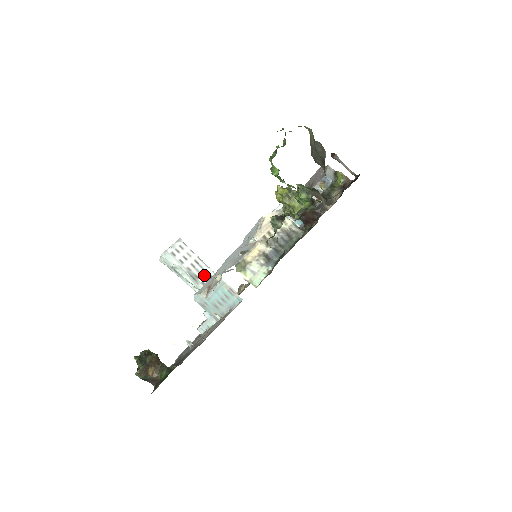
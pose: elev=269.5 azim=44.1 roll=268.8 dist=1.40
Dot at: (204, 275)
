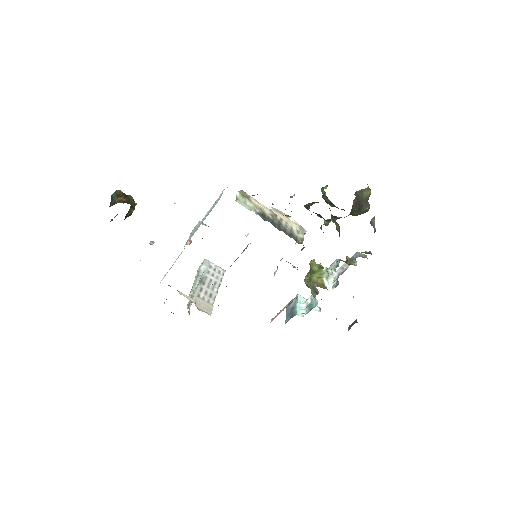
Dot at: (209, 289)
